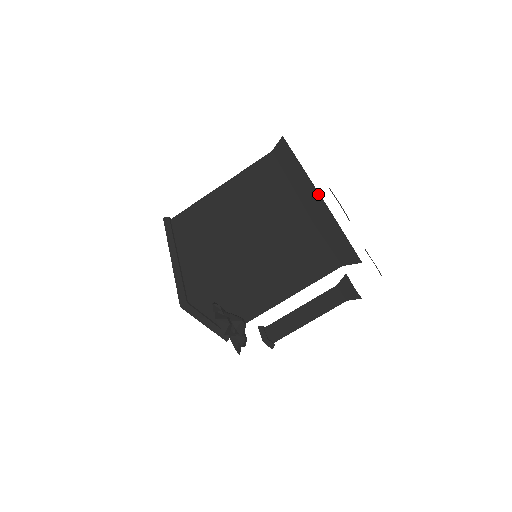
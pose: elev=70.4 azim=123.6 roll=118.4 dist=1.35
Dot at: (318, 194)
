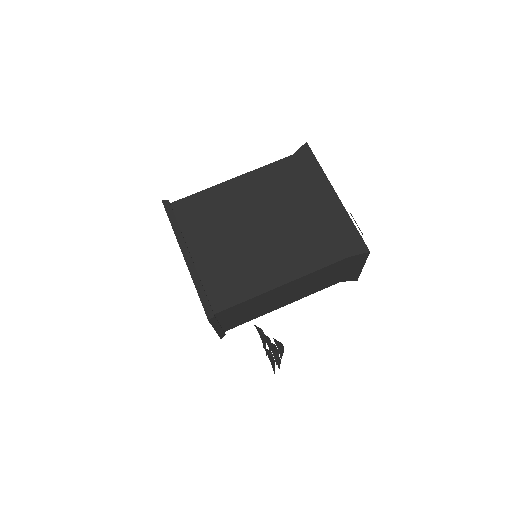
Dot at: (354, 227)
